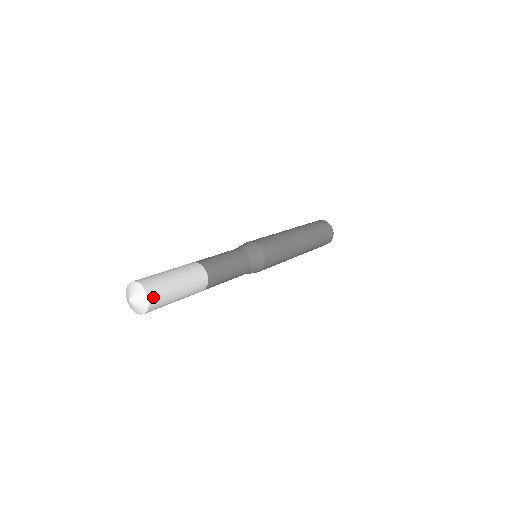
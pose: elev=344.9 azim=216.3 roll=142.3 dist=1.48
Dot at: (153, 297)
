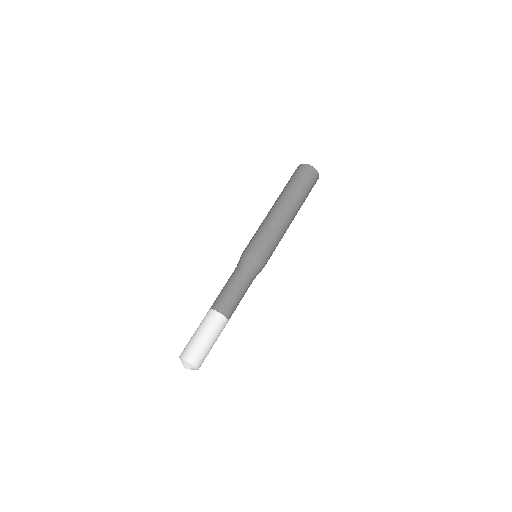
Dot at: occluded
